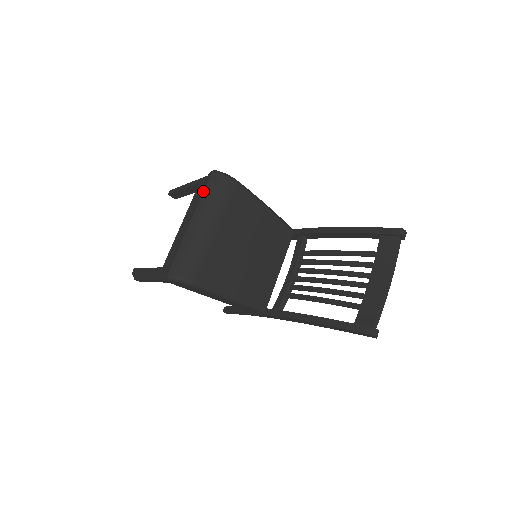
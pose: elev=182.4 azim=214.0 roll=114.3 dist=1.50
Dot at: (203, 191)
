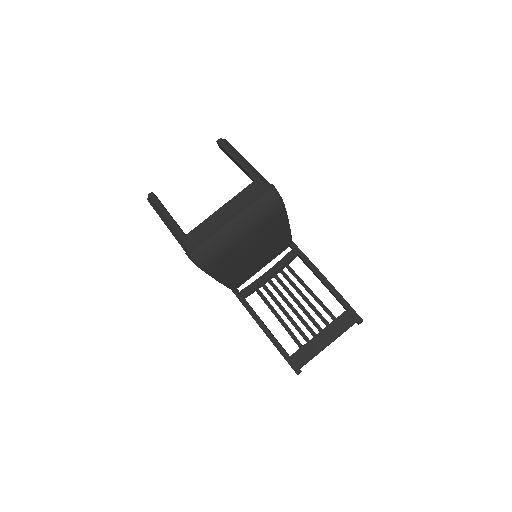
Dot at: (255, 201)
